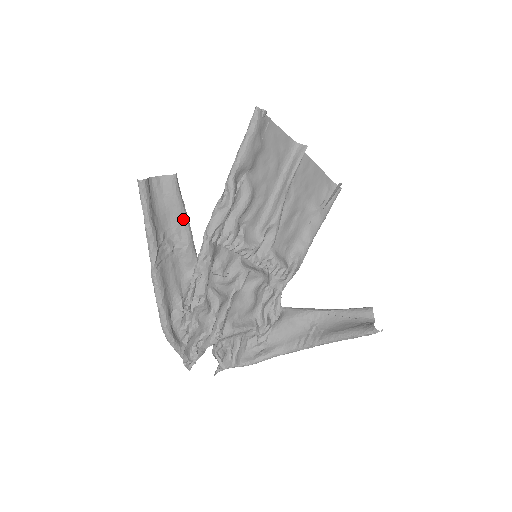
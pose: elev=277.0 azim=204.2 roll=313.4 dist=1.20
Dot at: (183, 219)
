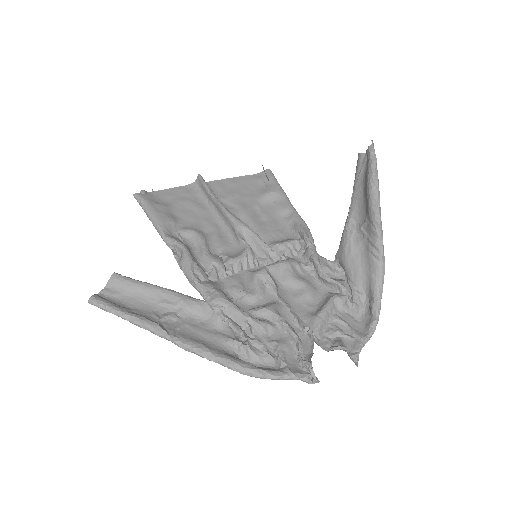
Dot at: (157, 291)
